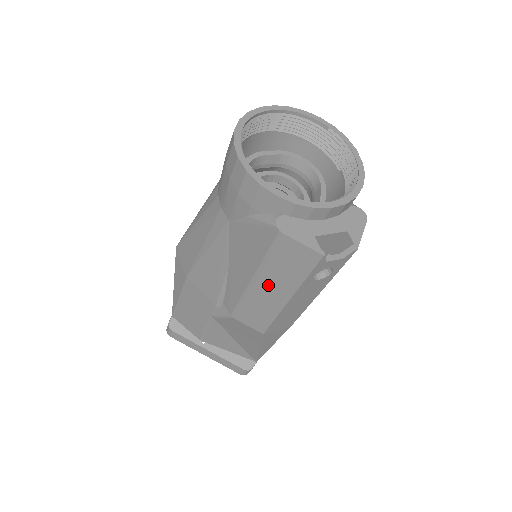
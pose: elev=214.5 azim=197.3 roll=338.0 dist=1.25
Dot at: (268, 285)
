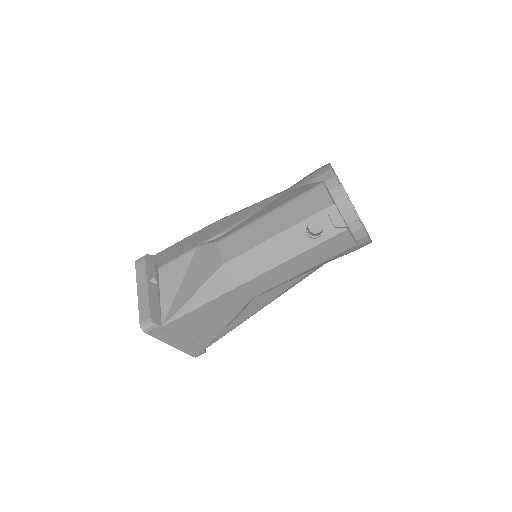
Dot at: (276, 219)
